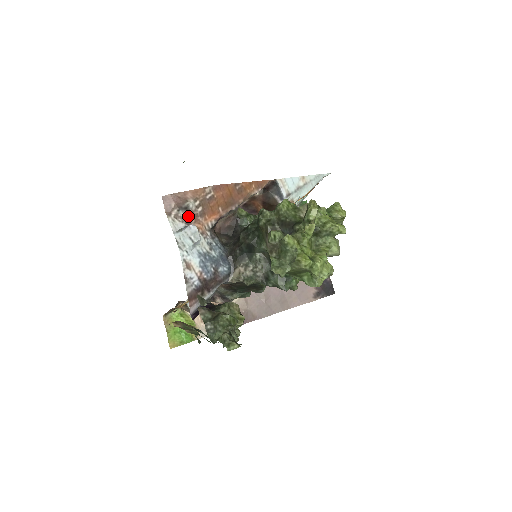
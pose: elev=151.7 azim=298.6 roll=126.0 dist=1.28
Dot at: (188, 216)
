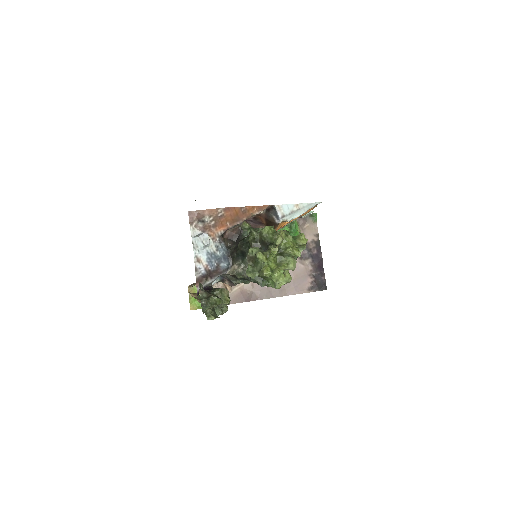
Dot at: (204, 226)
